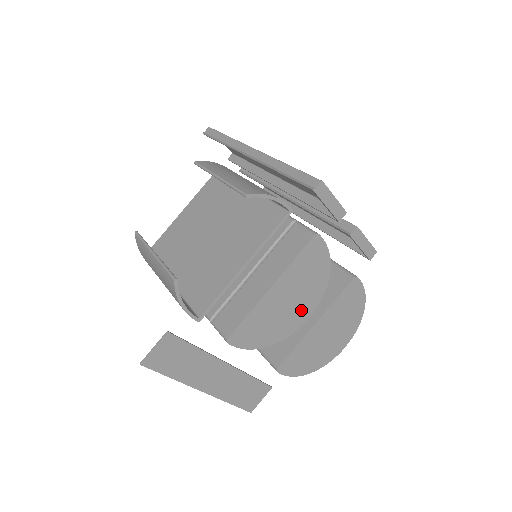
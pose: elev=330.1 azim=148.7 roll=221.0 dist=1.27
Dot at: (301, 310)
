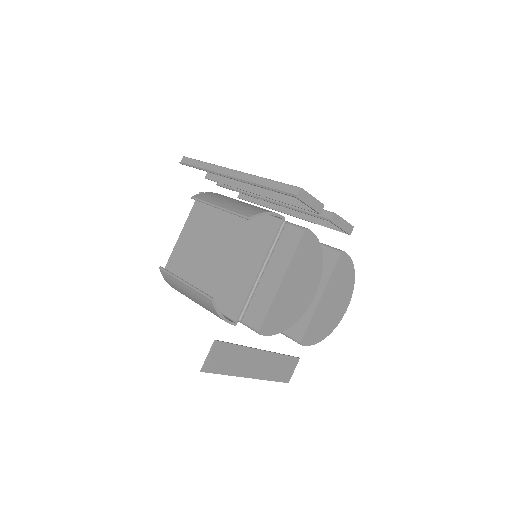
Dot at: (308, 291)
